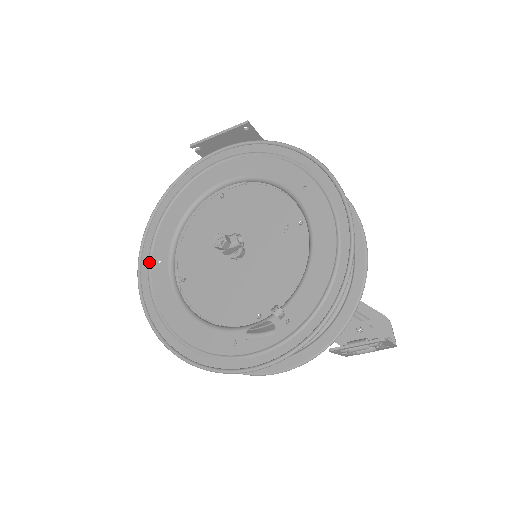
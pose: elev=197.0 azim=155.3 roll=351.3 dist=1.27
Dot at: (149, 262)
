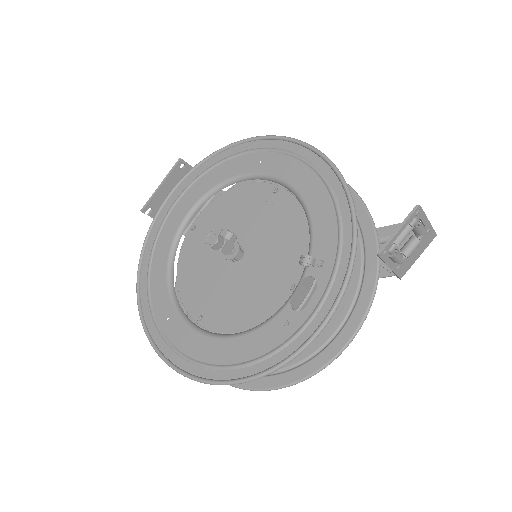
Dot at: (157, 327)
